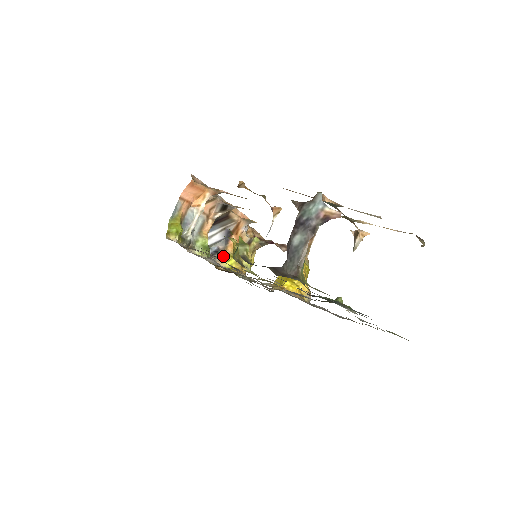
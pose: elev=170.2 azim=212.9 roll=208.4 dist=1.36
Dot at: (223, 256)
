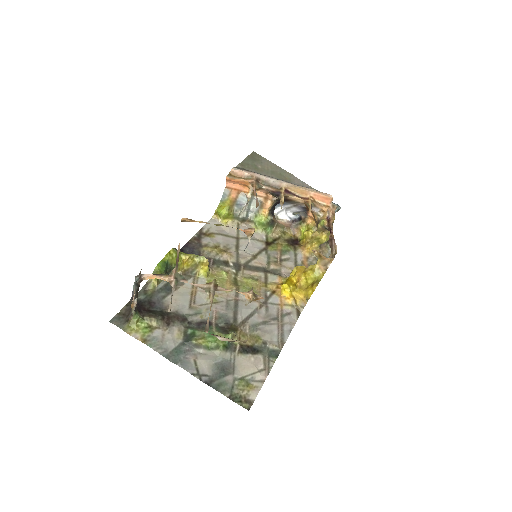
Dot at: (302, 225)
